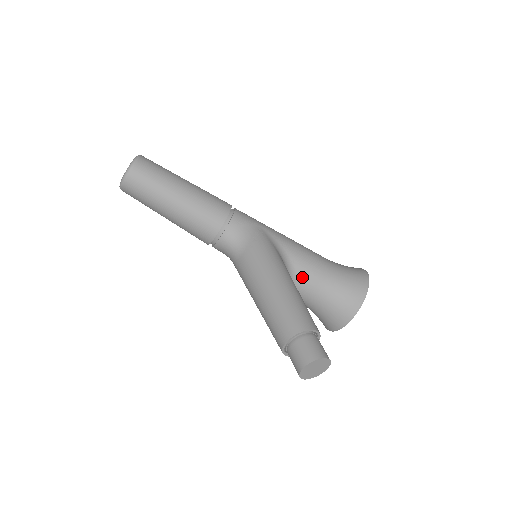
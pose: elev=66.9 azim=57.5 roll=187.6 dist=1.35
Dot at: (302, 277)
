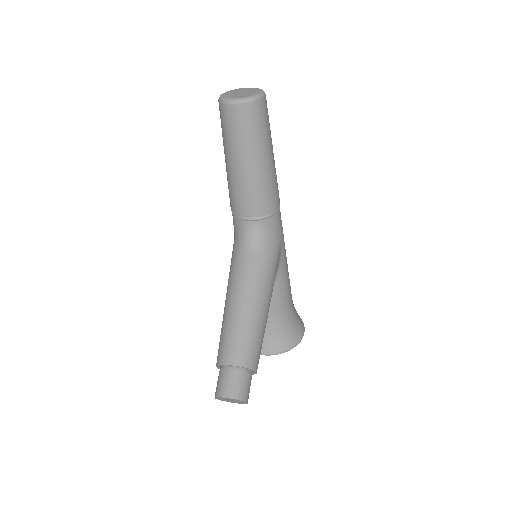
Dot at: occluded
